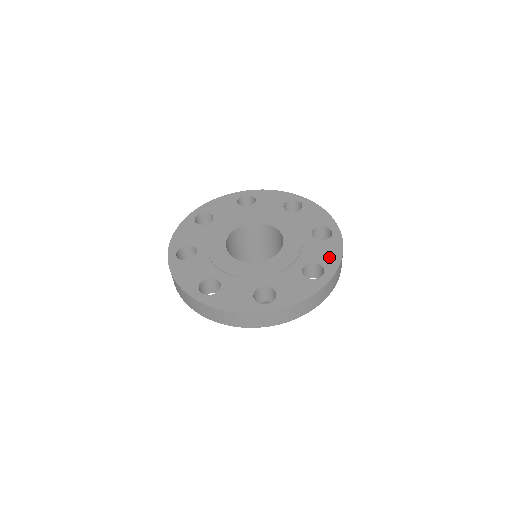
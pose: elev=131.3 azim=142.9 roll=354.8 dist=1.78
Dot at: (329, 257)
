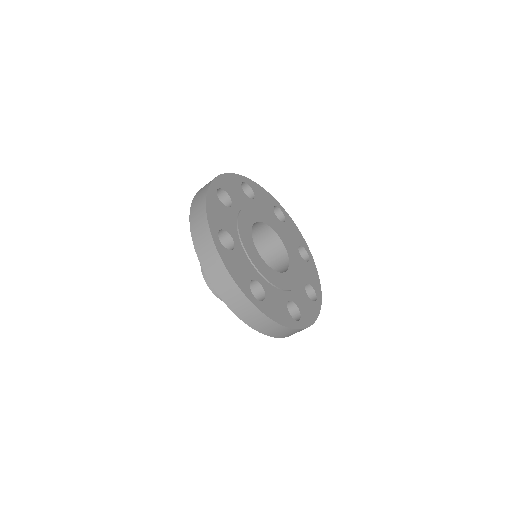
Dot at: (298, 236)
